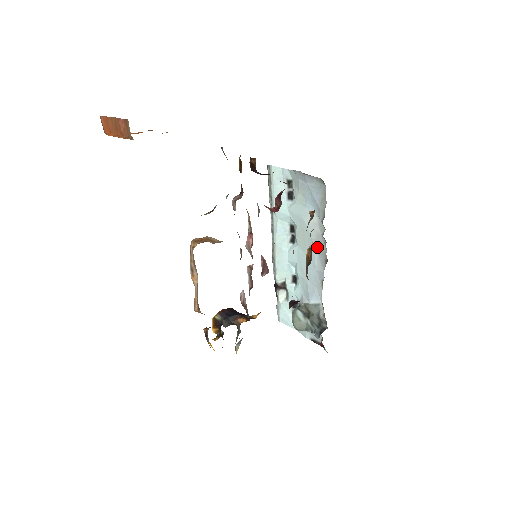
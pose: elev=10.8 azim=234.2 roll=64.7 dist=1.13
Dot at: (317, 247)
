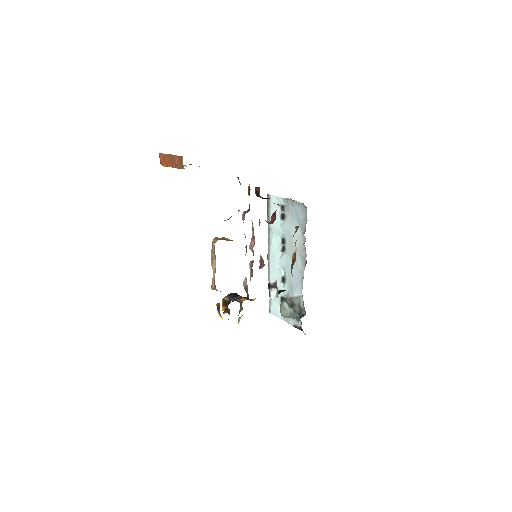
Dot at: (300, 253)
